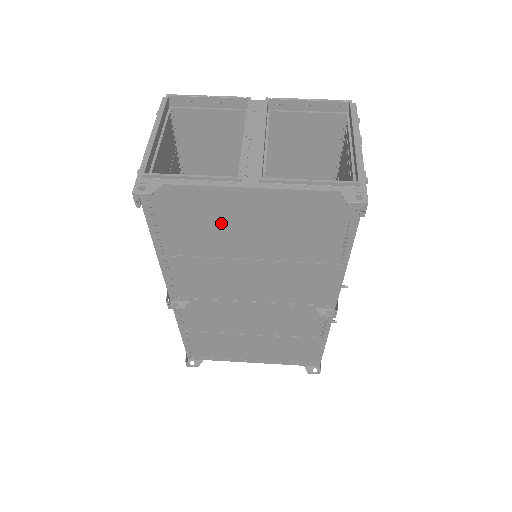
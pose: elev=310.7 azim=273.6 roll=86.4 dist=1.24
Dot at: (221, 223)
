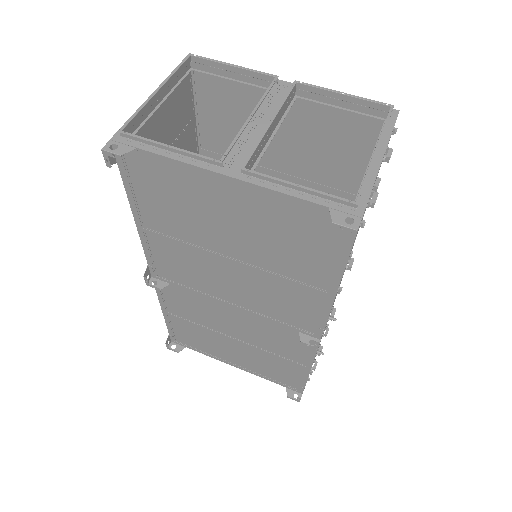
Dot at: (199, 209)
